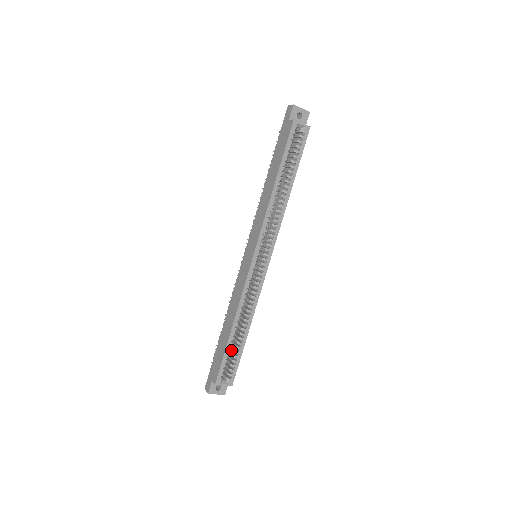
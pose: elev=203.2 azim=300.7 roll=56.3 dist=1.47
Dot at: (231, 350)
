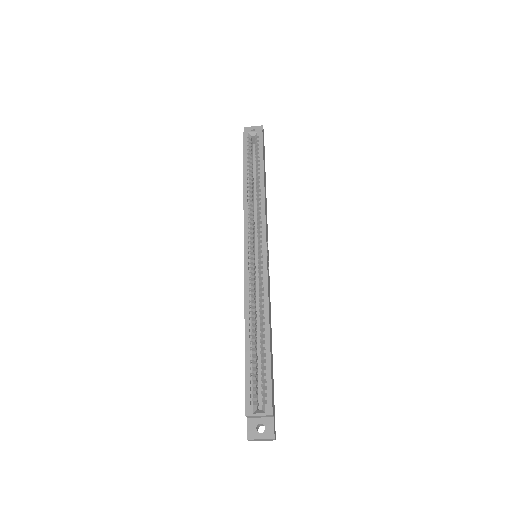
Dot at: occluded
